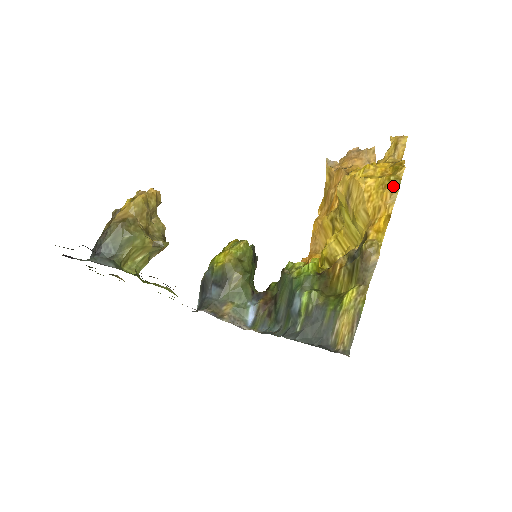
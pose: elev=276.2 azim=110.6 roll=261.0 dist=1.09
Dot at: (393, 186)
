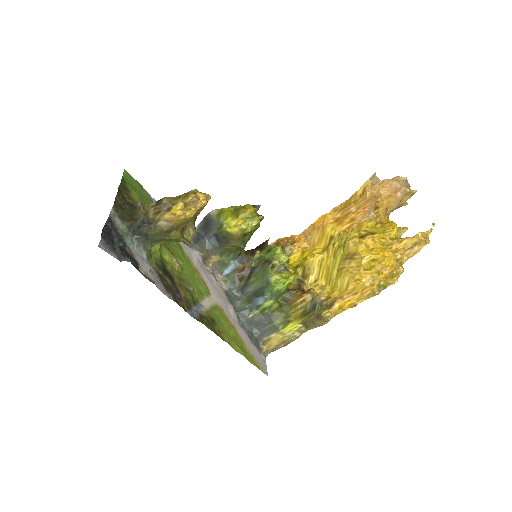
Dot at: (376, 291)
